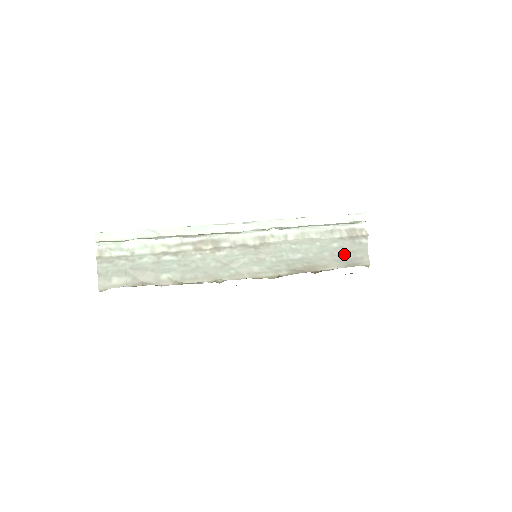
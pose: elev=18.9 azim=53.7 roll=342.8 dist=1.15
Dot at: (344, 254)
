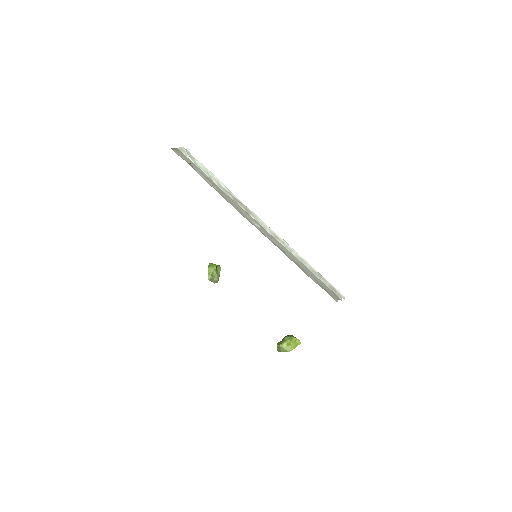
Dot at: (323, 286)
